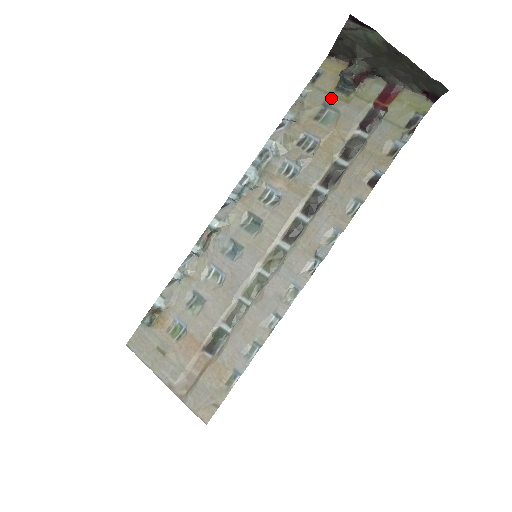
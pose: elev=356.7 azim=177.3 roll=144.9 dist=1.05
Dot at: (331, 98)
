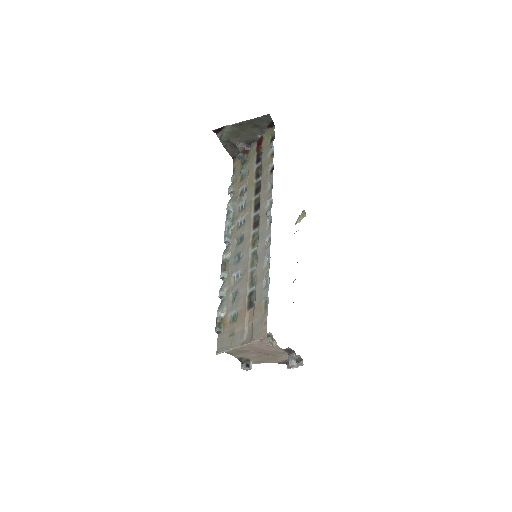
Dot at: (241, 169)
